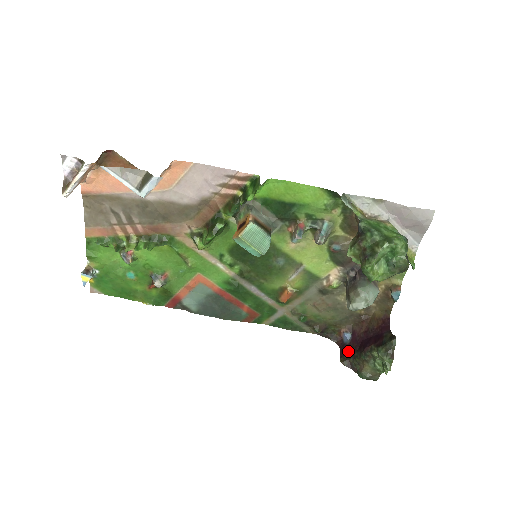
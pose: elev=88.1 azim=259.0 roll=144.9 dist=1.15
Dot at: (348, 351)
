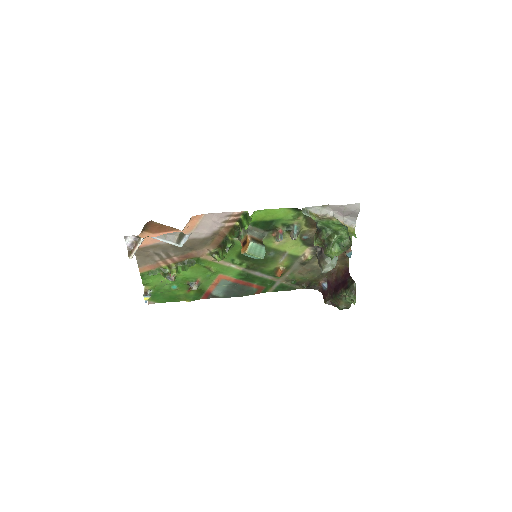
Dot at: (328, 295)
